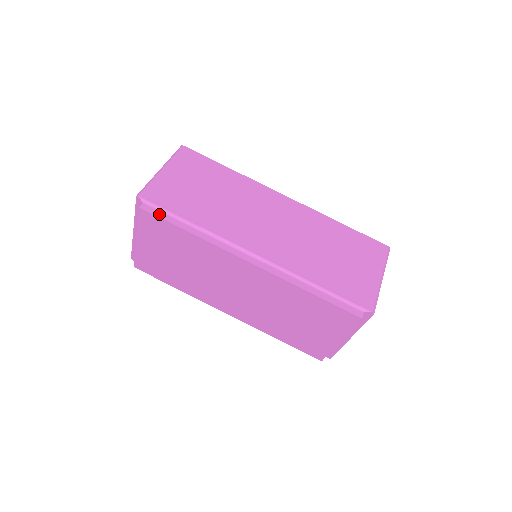
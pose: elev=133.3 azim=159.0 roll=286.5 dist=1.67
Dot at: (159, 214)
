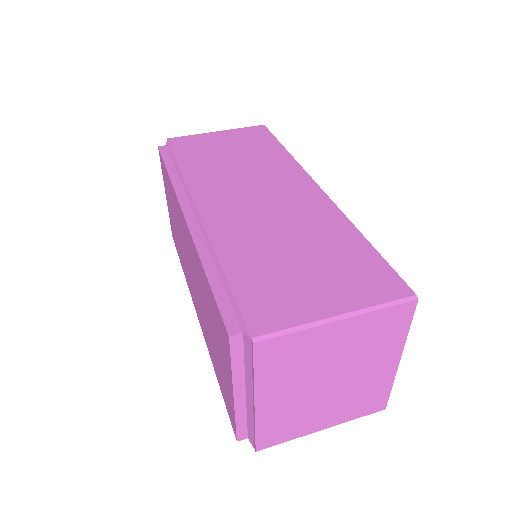
Dot at: (165, 155)
